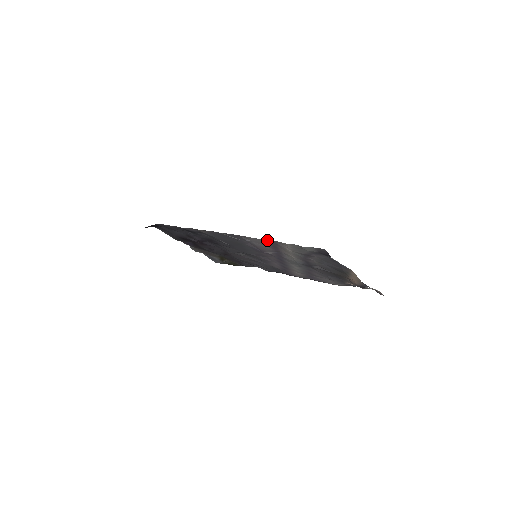
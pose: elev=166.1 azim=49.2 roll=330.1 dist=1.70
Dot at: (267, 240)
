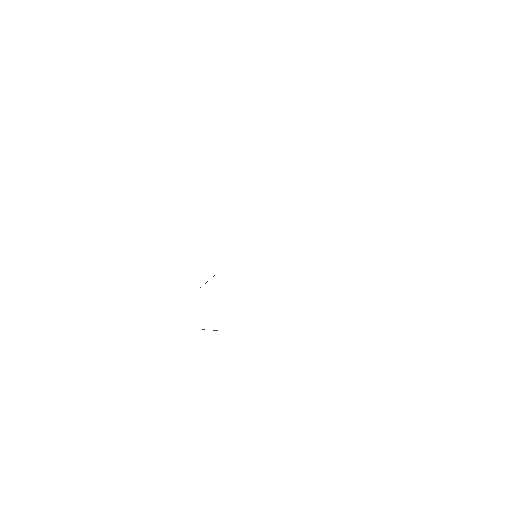
Dot at: occluded
